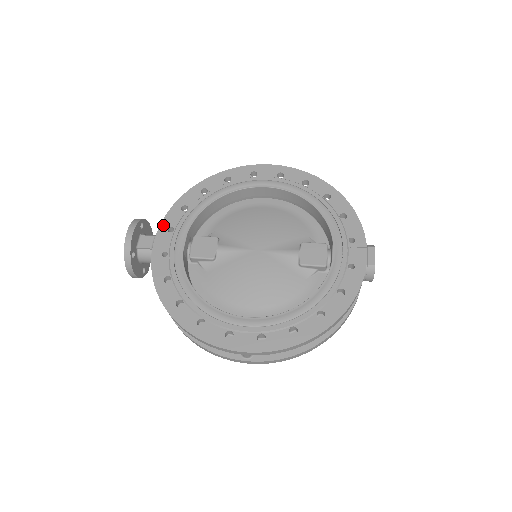
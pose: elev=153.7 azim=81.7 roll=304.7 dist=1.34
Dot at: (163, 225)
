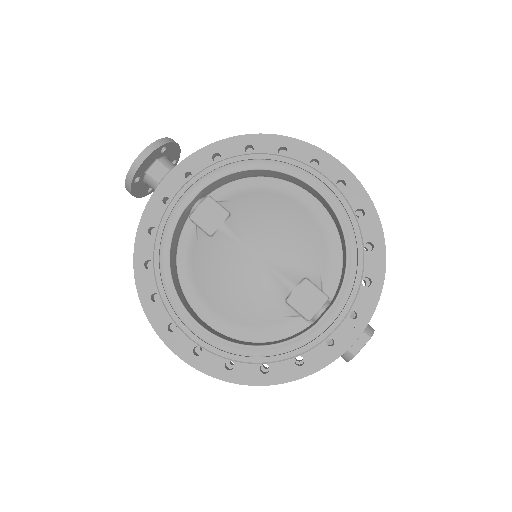
Dot at: (184, 164)
